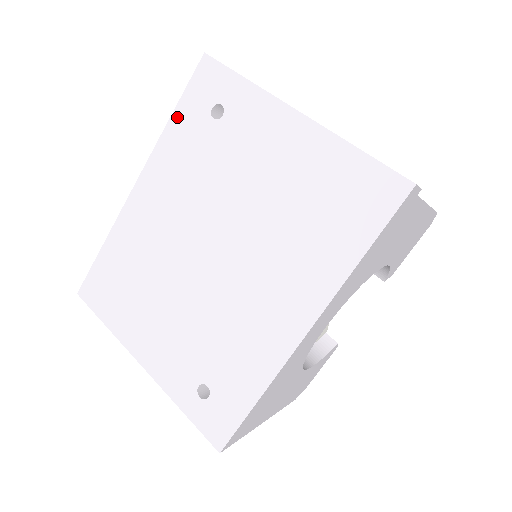
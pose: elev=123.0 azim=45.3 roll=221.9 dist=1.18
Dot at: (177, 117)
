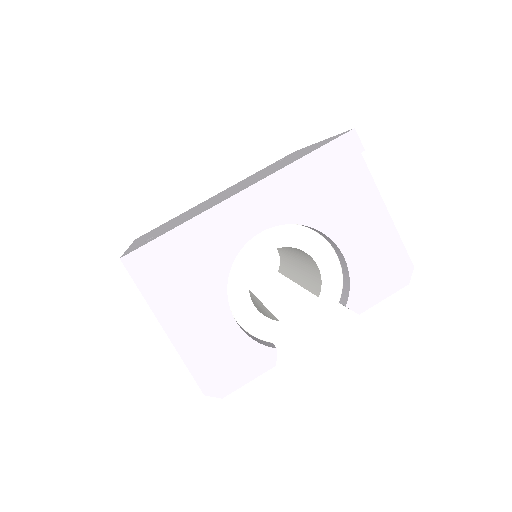
Dot at: occluded
